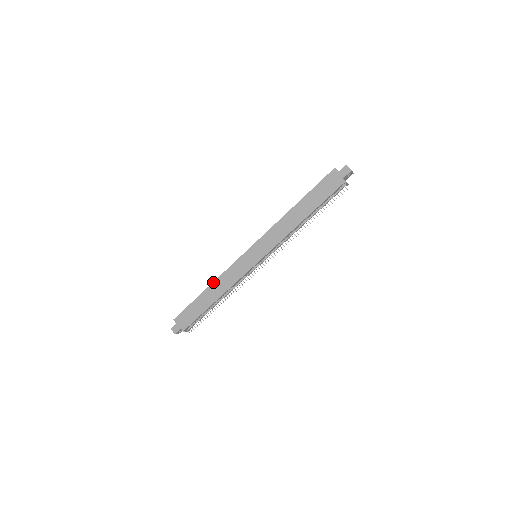
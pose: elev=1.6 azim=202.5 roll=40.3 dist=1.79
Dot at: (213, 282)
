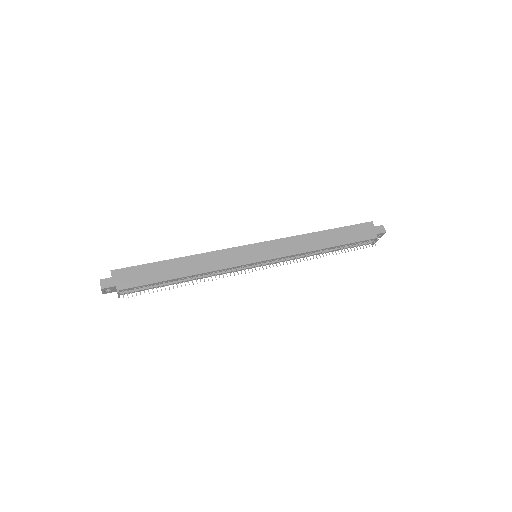
Dot at: (193, 255)
